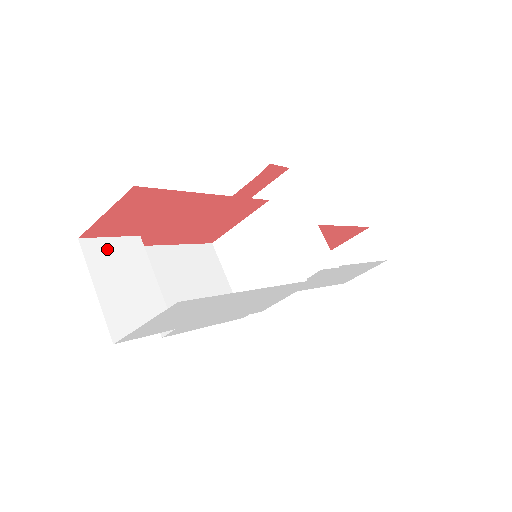
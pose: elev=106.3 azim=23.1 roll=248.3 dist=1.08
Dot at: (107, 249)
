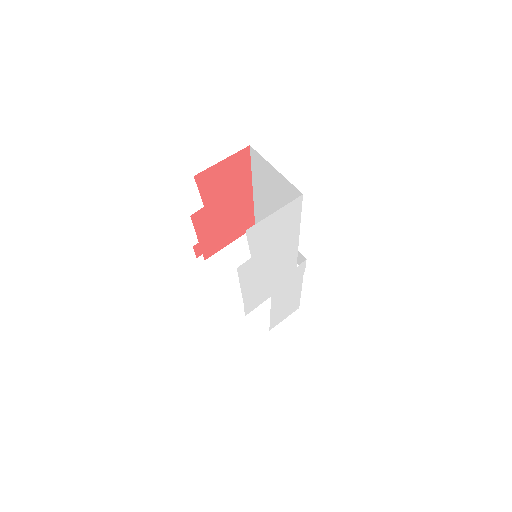
Dot at: occluded
